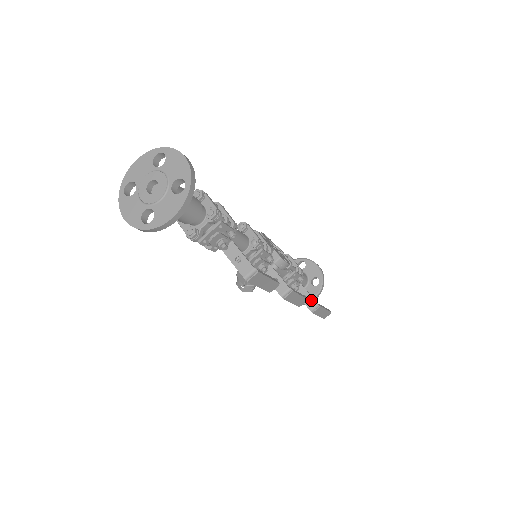
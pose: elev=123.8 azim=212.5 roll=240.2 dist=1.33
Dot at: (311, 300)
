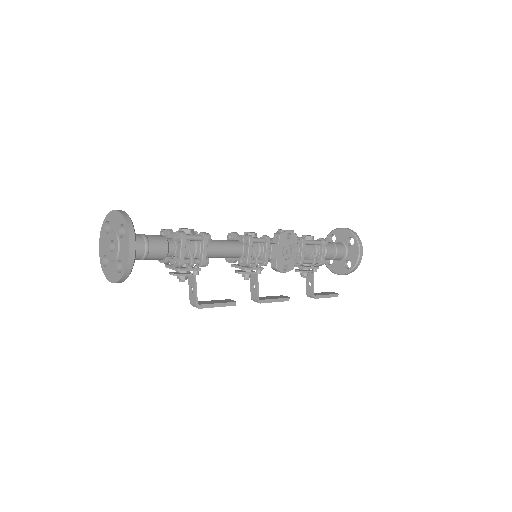
Dot at: (311, 289)
